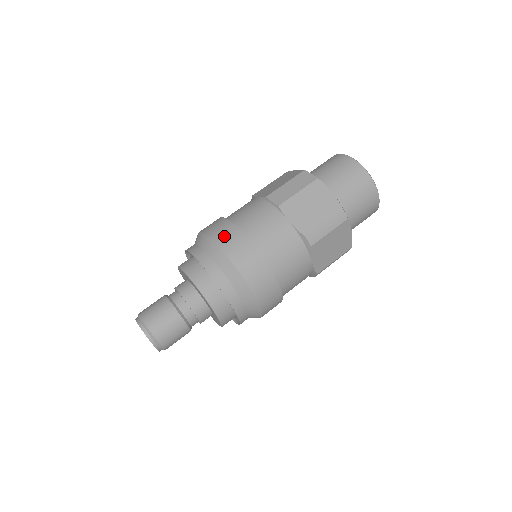
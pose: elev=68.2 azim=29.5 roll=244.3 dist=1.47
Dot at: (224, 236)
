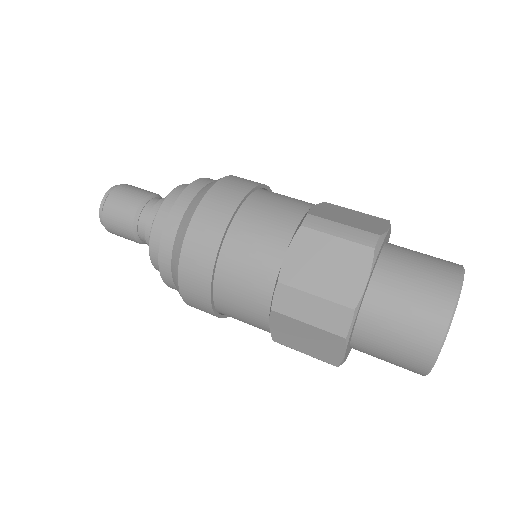
Dot at: (192, 271)
